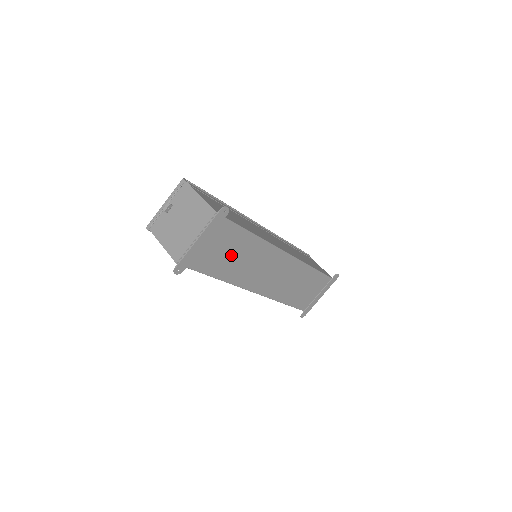
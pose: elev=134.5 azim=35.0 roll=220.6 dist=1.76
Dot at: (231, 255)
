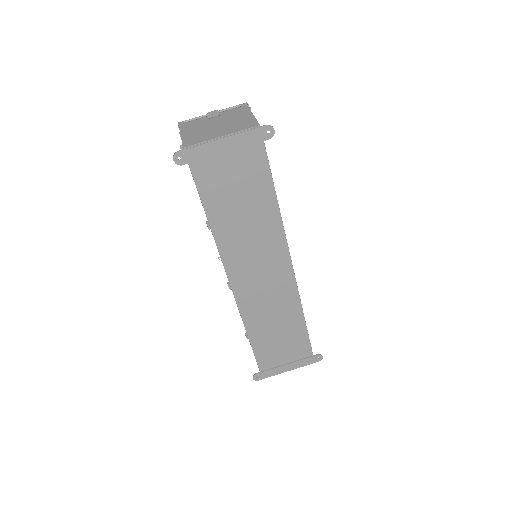
Dot at: (239, 200)
